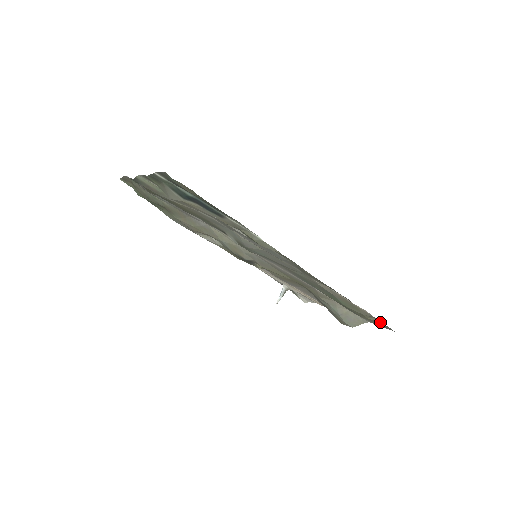
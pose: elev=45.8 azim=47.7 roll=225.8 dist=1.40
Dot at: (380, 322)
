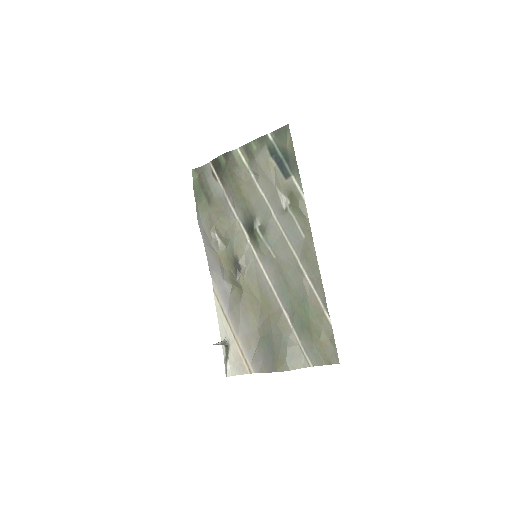
Dot at: (332, 345)
